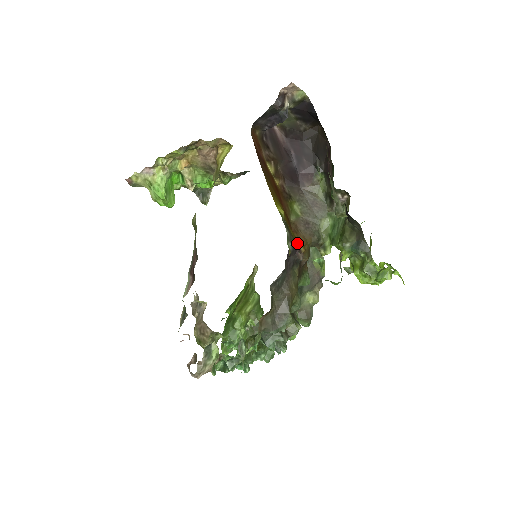
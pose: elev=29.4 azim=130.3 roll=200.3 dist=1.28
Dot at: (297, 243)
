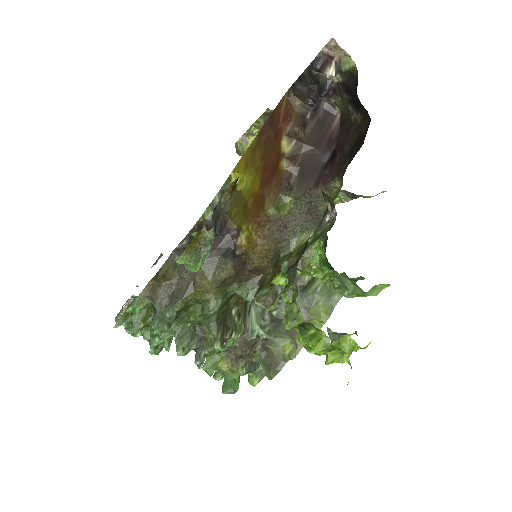
Dot at: (232, 225)
